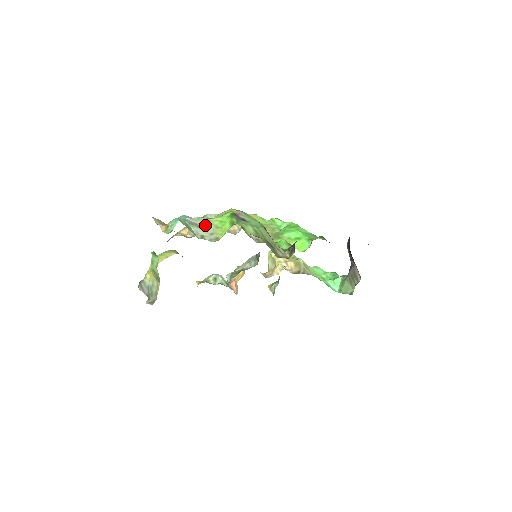
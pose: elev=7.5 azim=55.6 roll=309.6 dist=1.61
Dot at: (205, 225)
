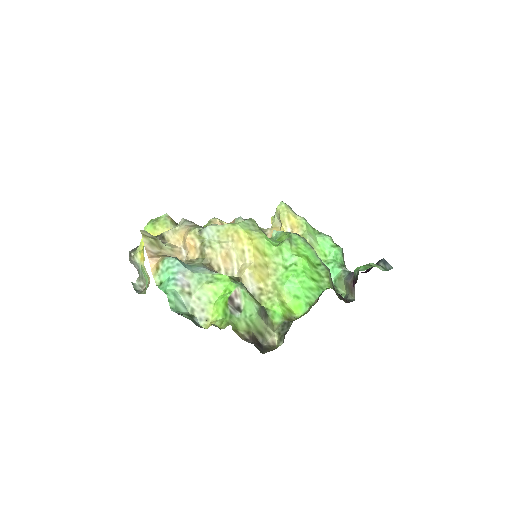
Dot at: (197, 294)
